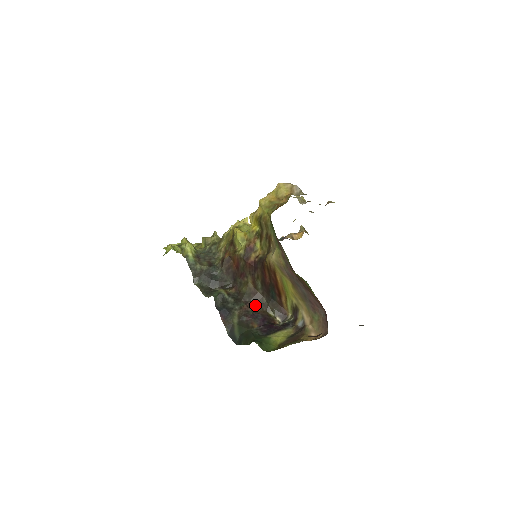
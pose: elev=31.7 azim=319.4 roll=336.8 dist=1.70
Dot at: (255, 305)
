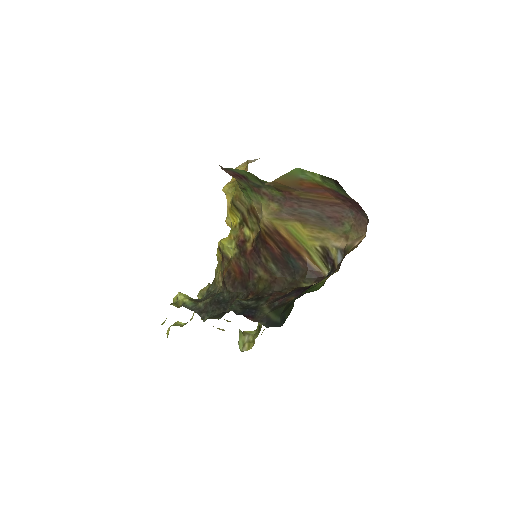
Dot at: (282, 291)
